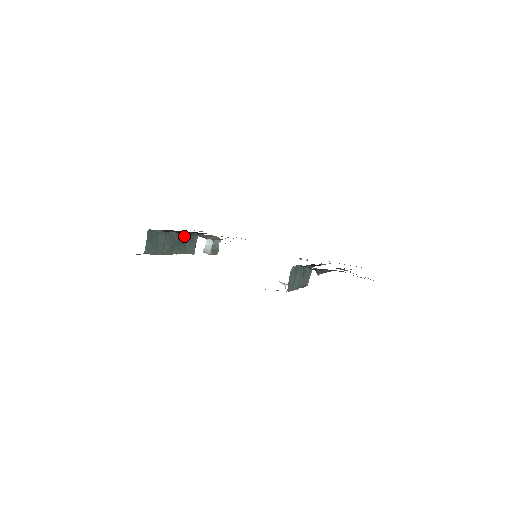
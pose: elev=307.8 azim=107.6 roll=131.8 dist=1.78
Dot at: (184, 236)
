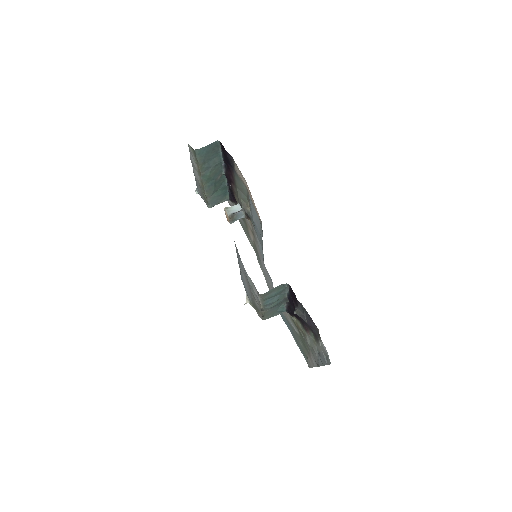
Dot at: (223, 185)
